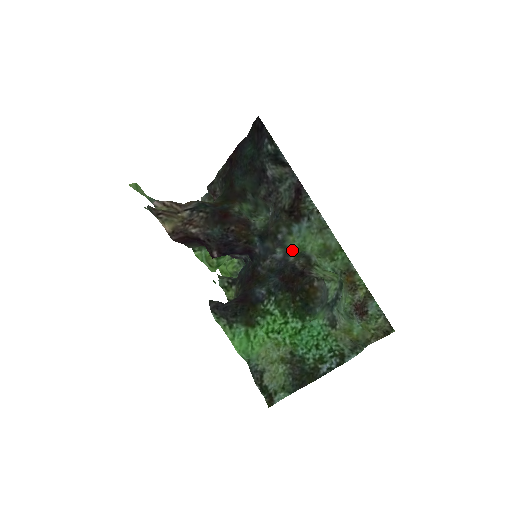
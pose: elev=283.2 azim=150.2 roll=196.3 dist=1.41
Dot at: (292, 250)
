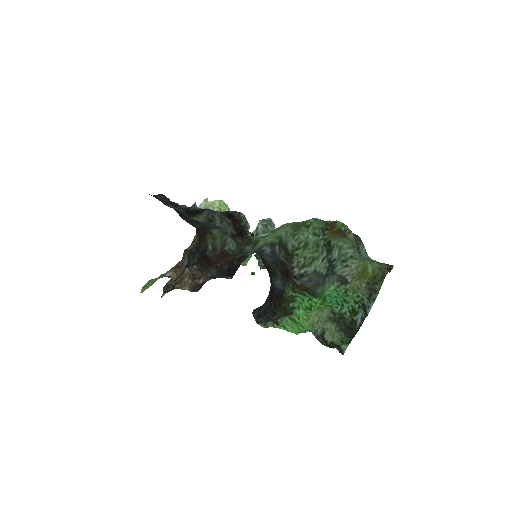
Dot at: (273, 241)
